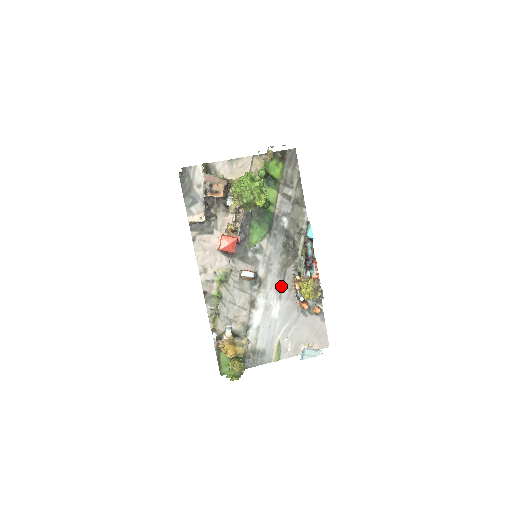
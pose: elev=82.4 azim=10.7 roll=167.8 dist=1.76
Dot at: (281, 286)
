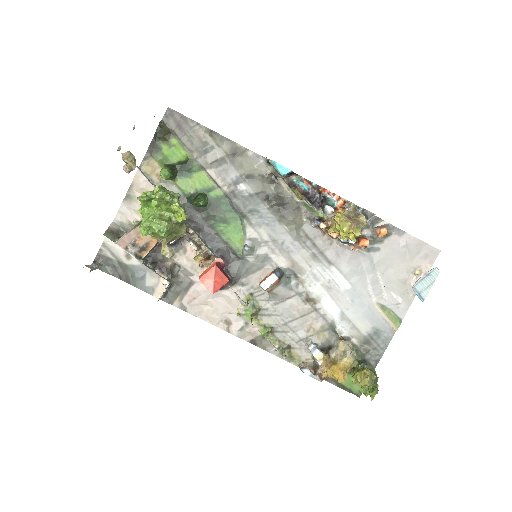
Dot at: (317, 252)
